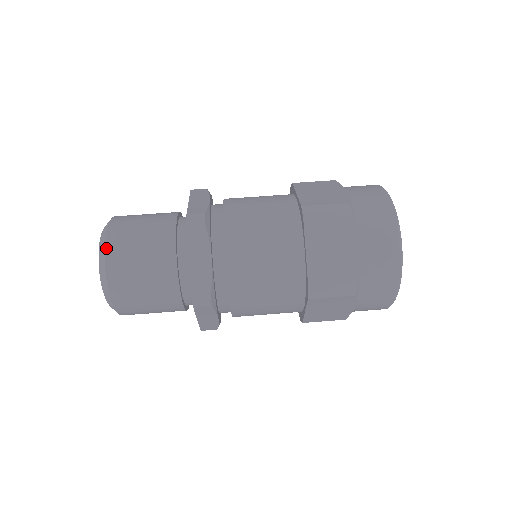
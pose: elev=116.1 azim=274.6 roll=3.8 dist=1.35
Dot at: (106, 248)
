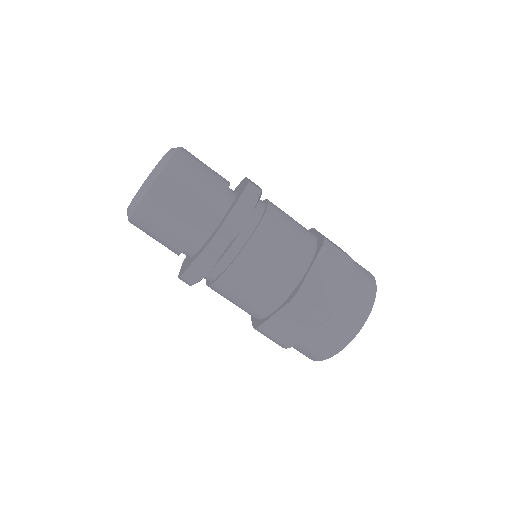
Dot at: occluded
